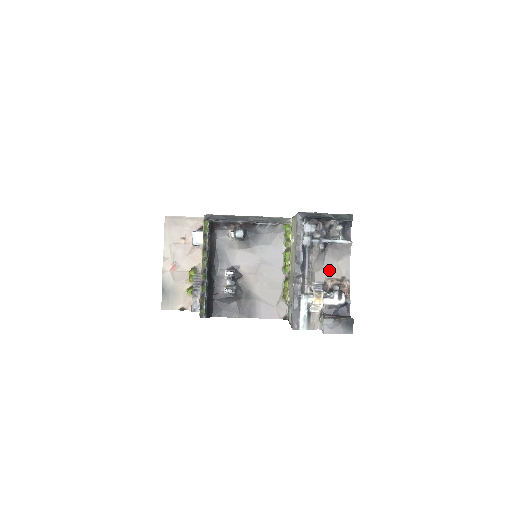
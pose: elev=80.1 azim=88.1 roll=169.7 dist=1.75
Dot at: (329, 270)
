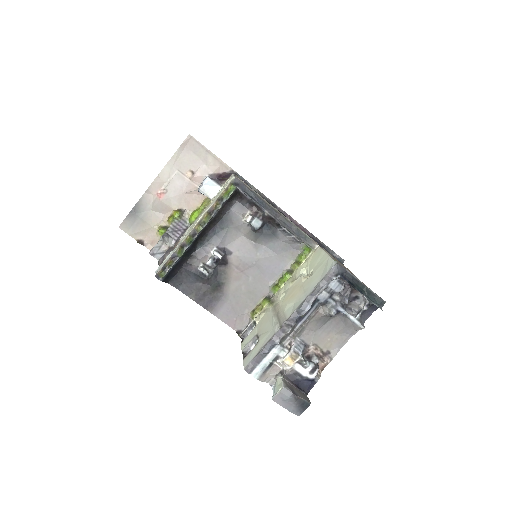
Dot at: (321, 336)
